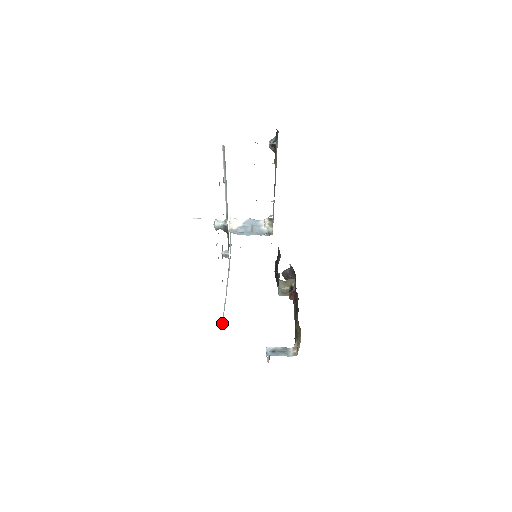
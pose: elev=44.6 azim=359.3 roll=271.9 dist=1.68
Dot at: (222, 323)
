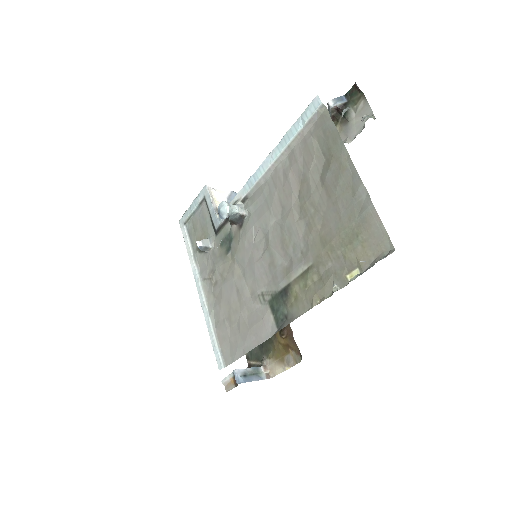
Dot at: (221, 361)
